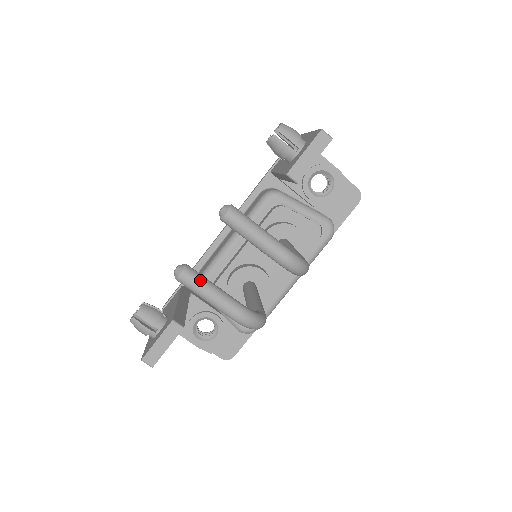
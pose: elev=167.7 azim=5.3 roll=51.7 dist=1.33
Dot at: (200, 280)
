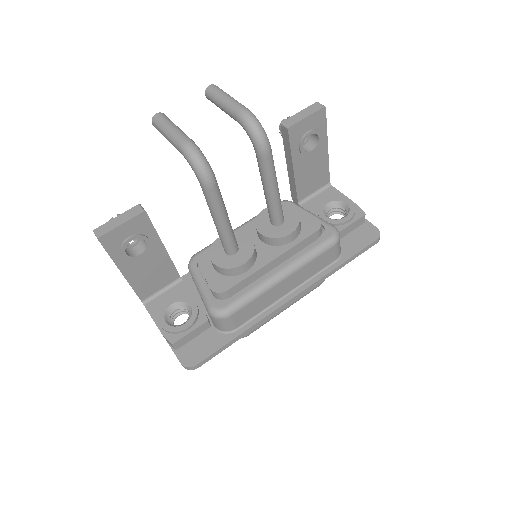
Dot at: (169, 120)
